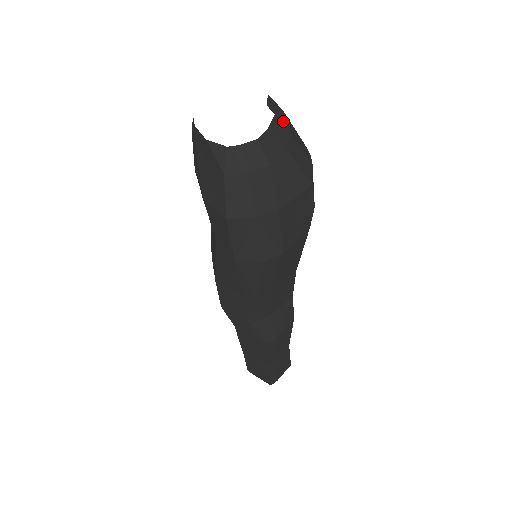
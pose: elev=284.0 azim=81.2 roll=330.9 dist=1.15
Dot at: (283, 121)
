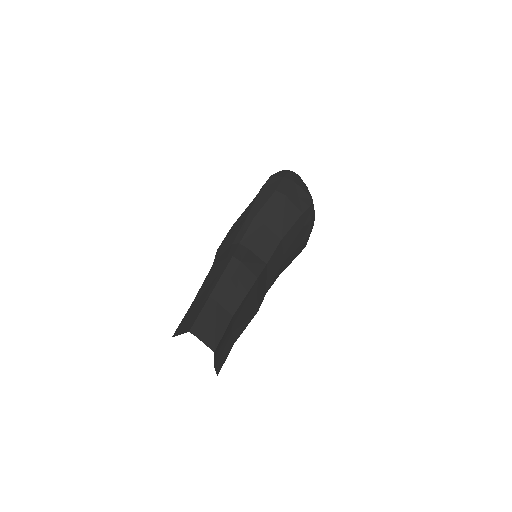
Dot at: occluded
